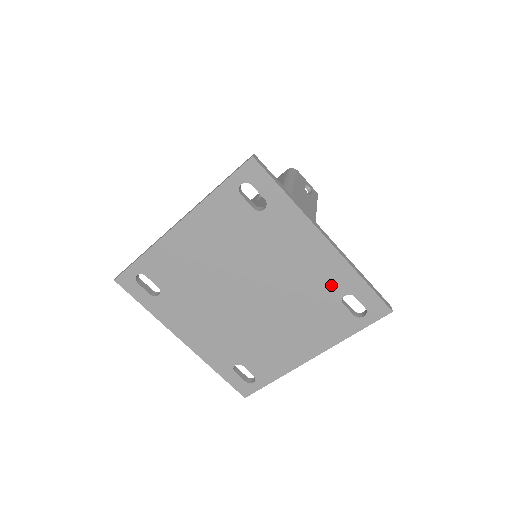
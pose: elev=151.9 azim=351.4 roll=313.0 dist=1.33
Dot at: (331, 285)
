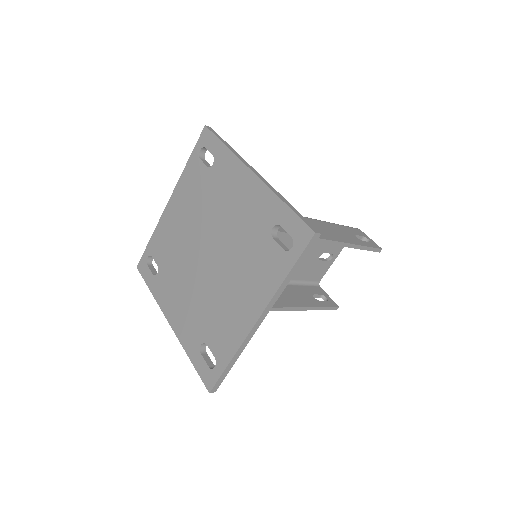
Dot at: (261, 219)
